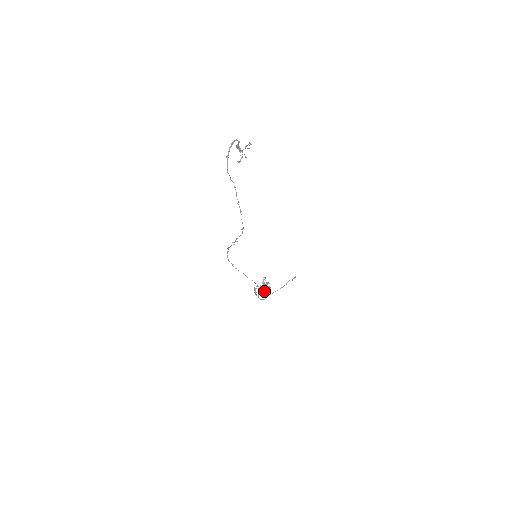
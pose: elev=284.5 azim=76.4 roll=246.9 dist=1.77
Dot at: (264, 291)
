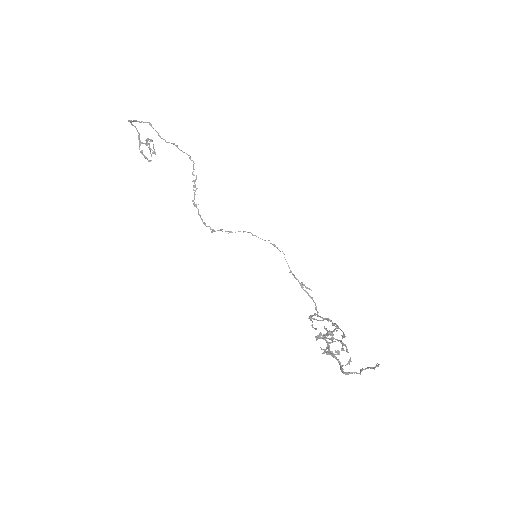
Dot at: occluded
